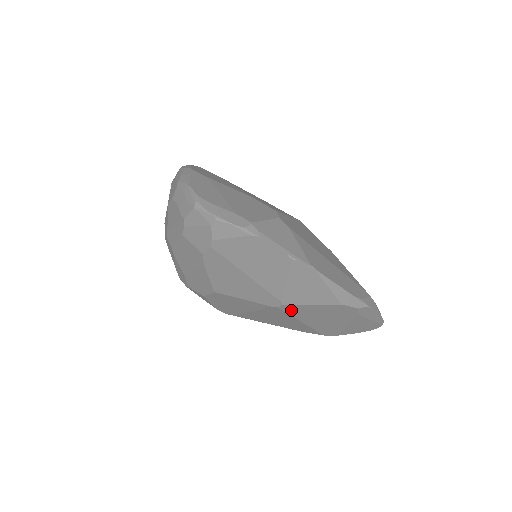
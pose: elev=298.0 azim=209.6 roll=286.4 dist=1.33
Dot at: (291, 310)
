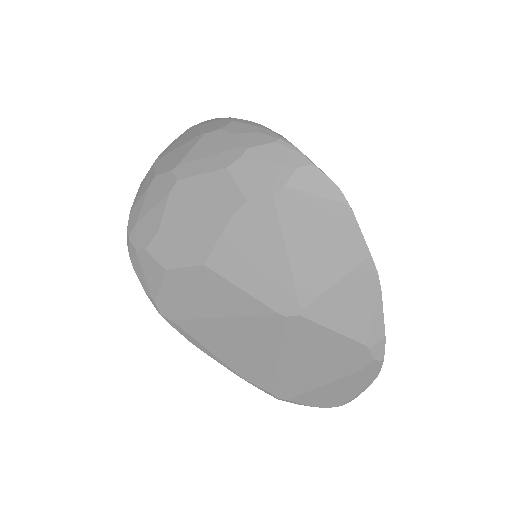
Dot at: (295, 330)
